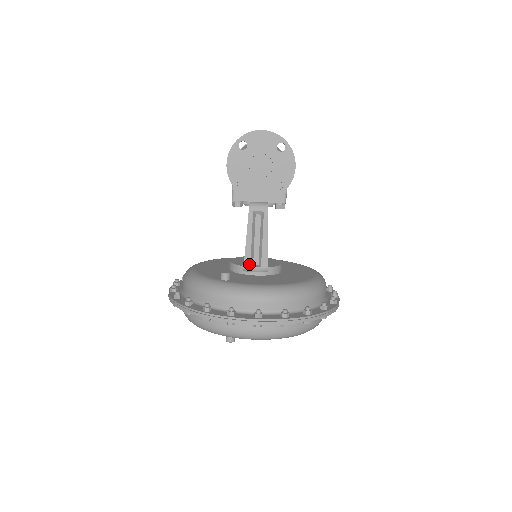
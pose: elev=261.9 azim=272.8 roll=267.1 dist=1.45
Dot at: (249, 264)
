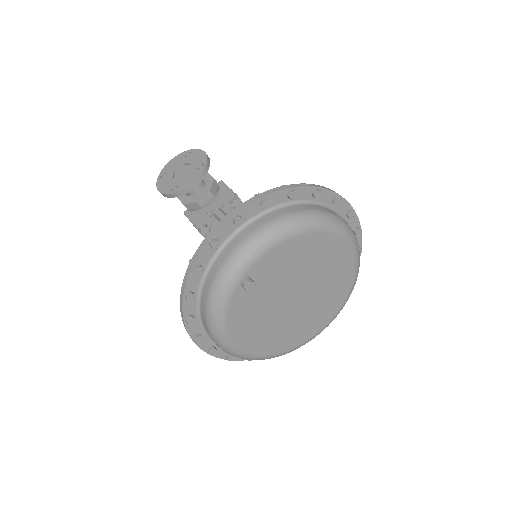
Dot at: occluded
